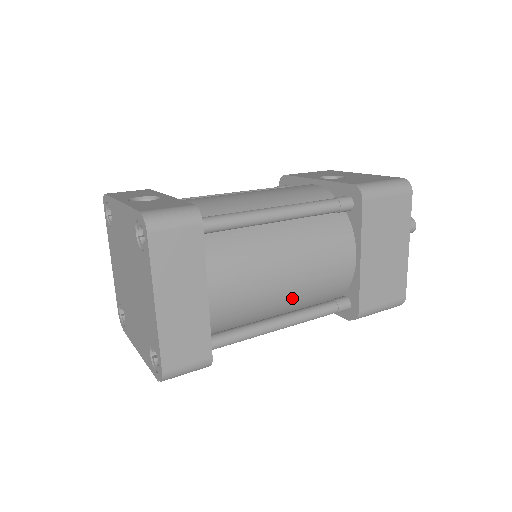
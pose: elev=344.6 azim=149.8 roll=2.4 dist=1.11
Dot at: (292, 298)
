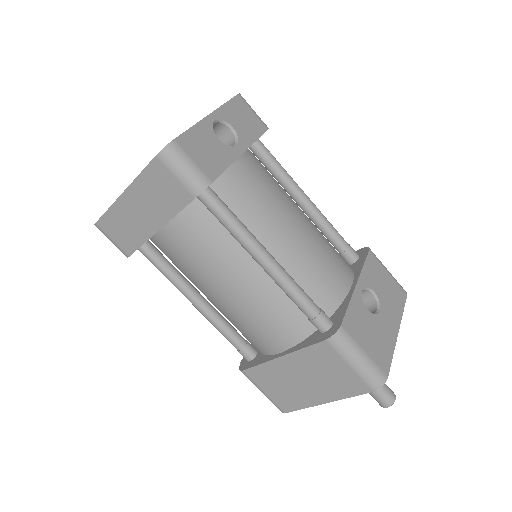
Dot at: (217, 304)
